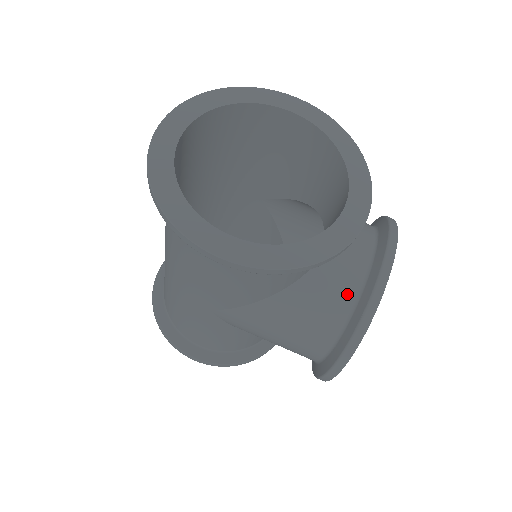
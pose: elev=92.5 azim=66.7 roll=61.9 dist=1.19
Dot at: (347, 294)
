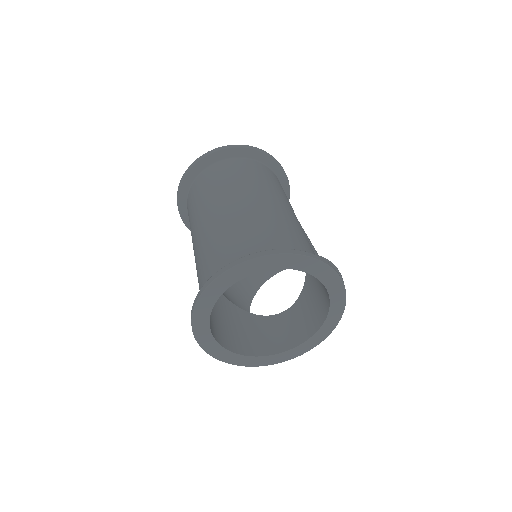
Dot at: occluded
